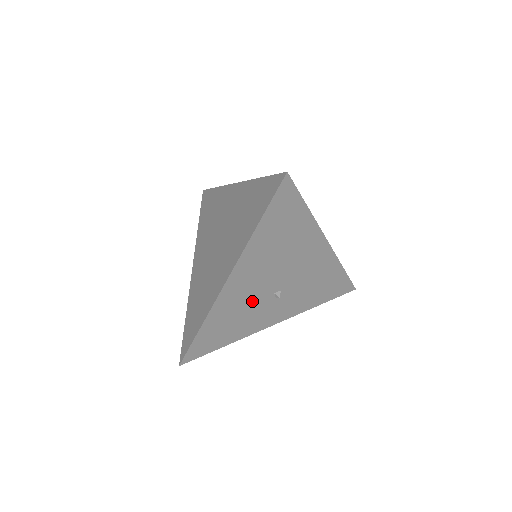
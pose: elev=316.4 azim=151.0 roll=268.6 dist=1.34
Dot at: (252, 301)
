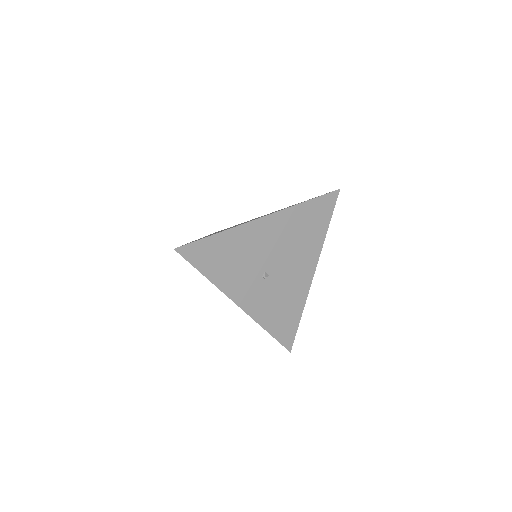
Dot at: (253, 258)
